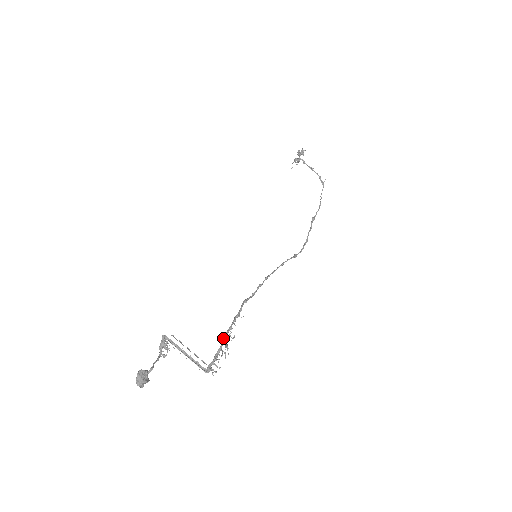
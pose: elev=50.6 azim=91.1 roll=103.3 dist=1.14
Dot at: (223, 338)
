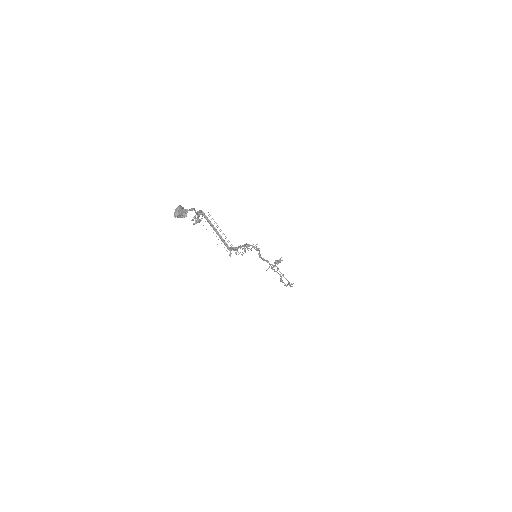
Dot at: (244, 244)
